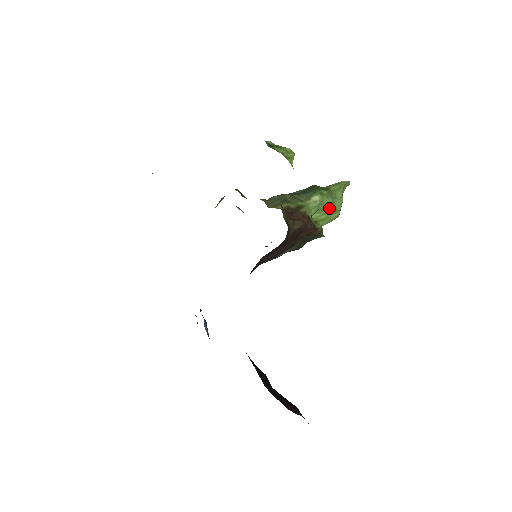
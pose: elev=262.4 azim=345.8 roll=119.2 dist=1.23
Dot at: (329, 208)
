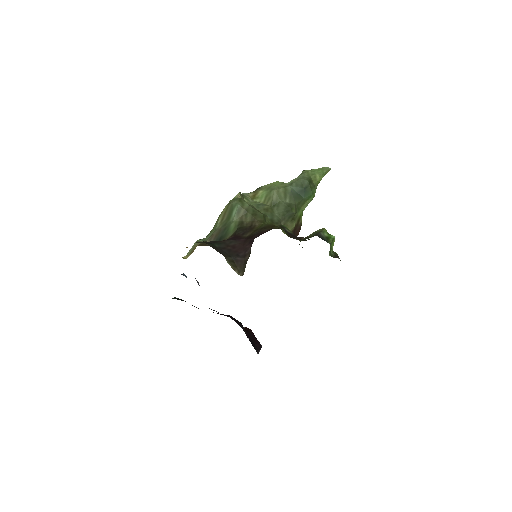
Dot at: occluded
